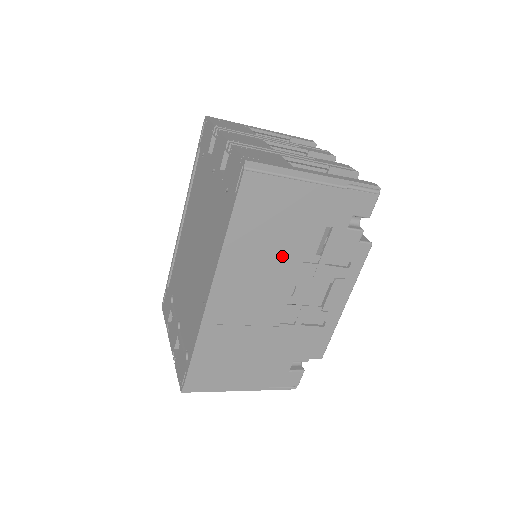
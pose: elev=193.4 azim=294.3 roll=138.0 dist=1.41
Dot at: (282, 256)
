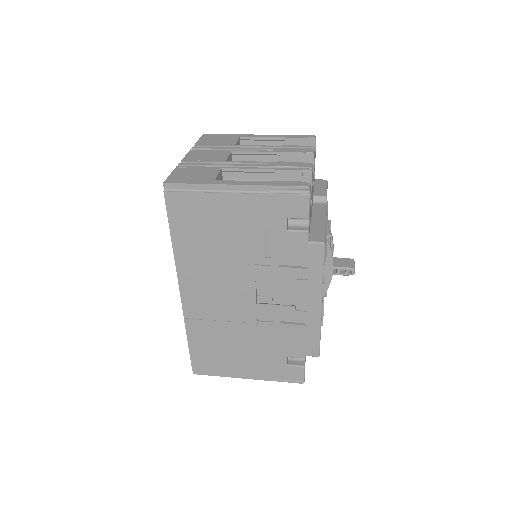
Dot at: (231, 260)
